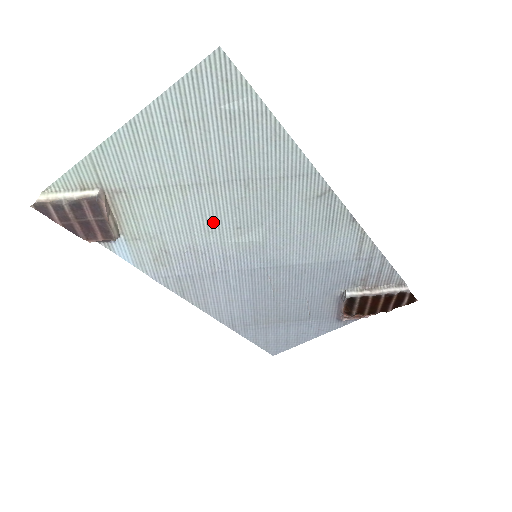
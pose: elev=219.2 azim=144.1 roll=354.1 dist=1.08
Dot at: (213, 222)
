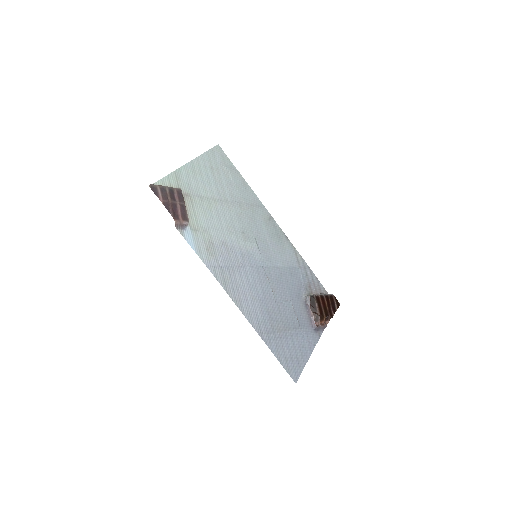
Dot at: (231, 226)
